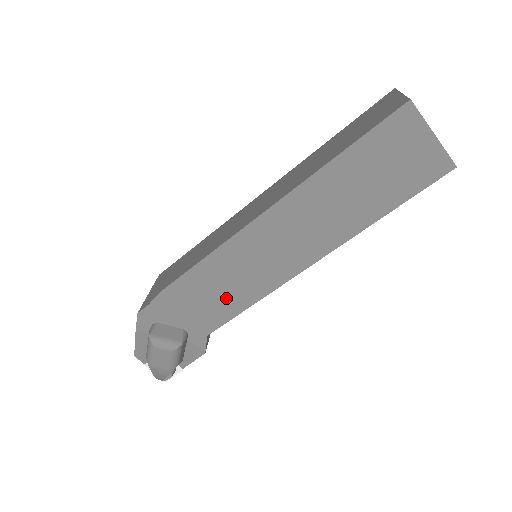
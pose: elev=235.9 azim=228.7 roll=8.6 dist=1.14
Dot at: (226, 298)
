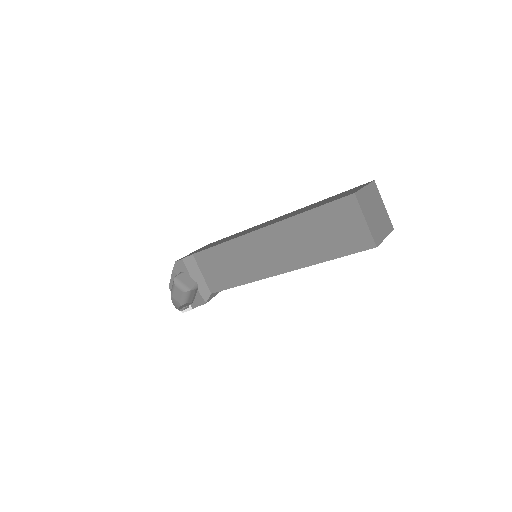
Dot at: (227, 274)
